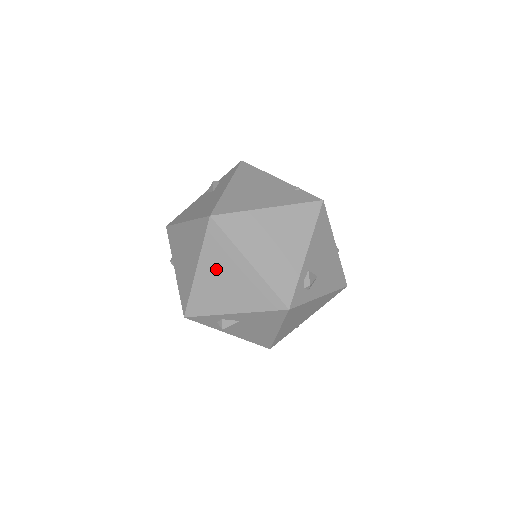
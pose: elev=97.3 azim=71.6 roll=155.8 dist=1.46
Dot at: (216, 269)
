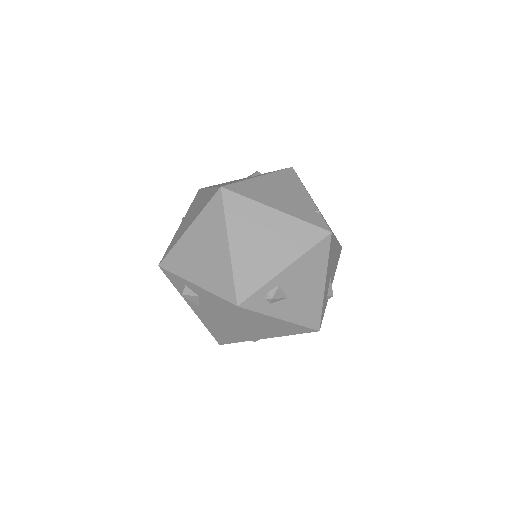
Dot at: (202, 236)
